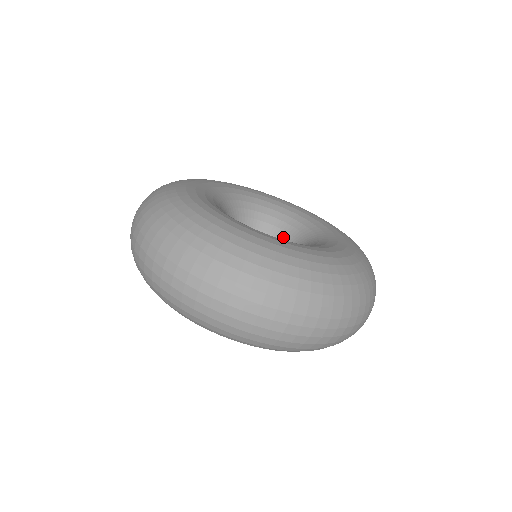
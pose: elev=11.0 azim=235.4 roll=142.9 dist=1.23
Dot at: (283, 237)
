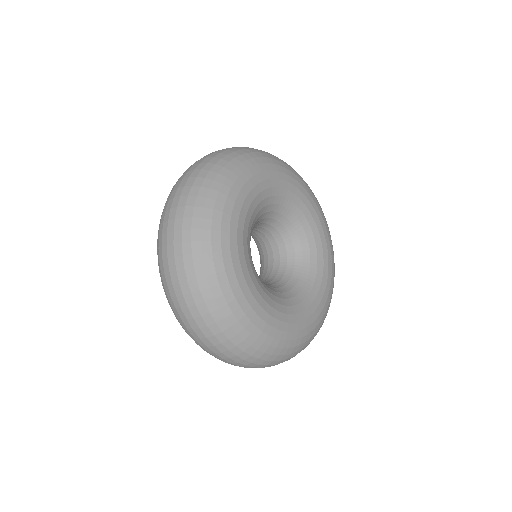
Dot at: (281, 232)
